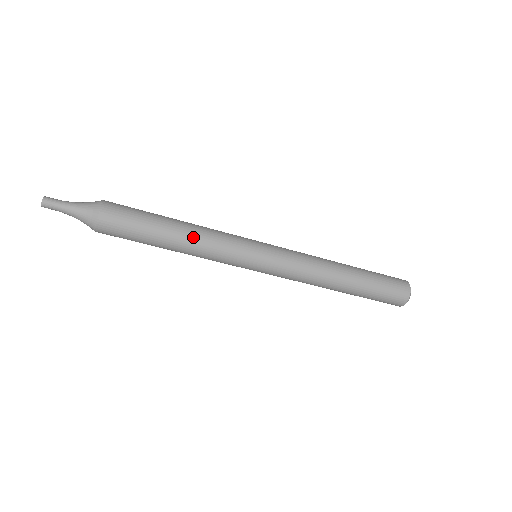
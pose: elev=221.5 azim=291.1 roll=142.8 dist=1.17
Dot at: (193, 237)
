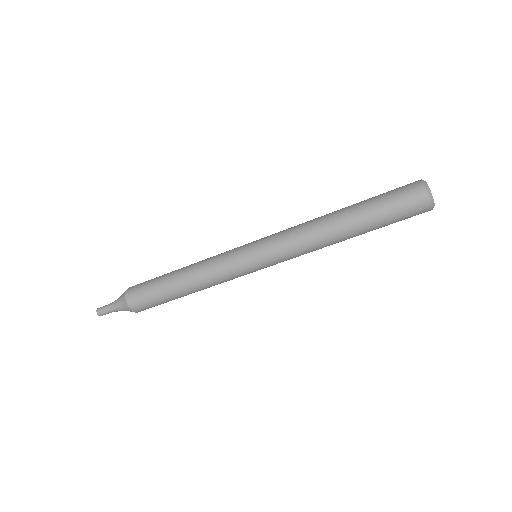
Dot at: (193, 278)
